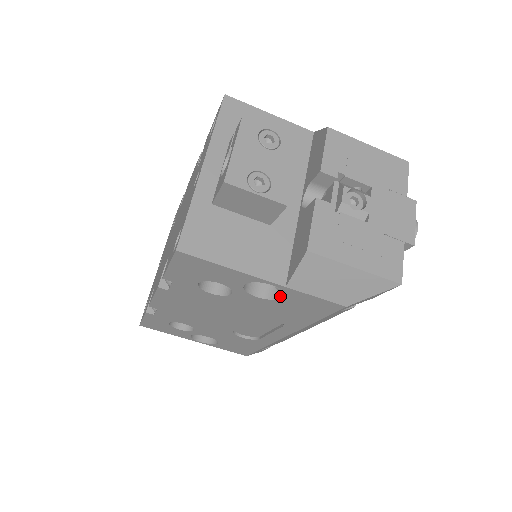
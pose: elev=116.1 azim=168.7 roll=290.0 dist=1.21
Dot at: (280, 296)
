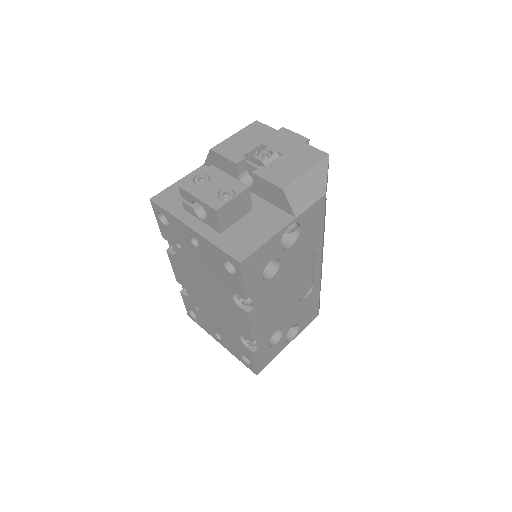
Dot at: (298, 231)
